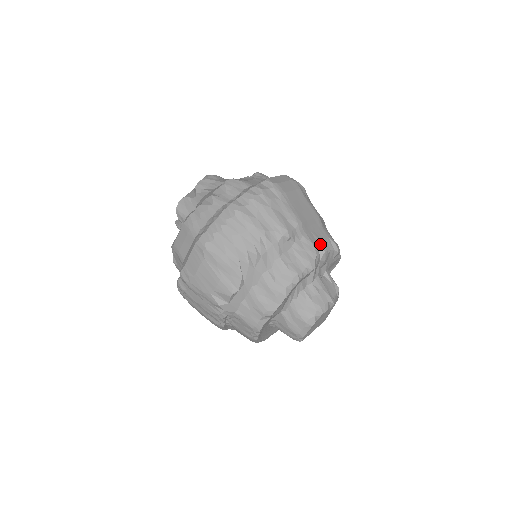
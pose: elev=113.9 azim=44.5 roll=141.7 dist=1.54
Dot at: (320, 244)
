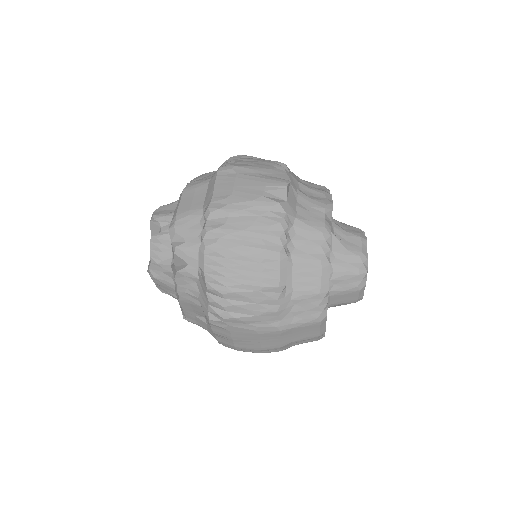
Dot at: occluded
